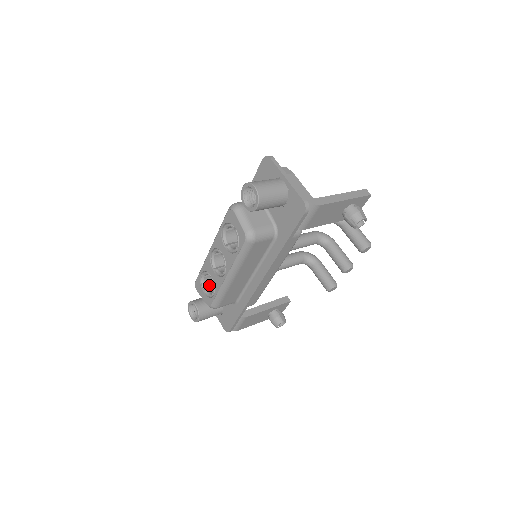
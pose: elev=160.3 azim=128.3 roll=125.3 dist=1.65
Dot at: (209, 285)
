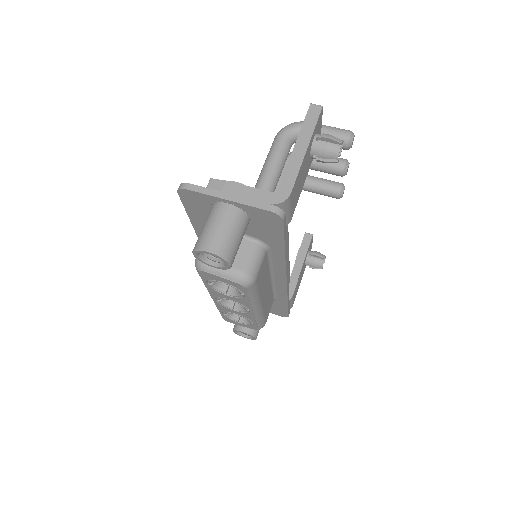
Dot at: occluded
